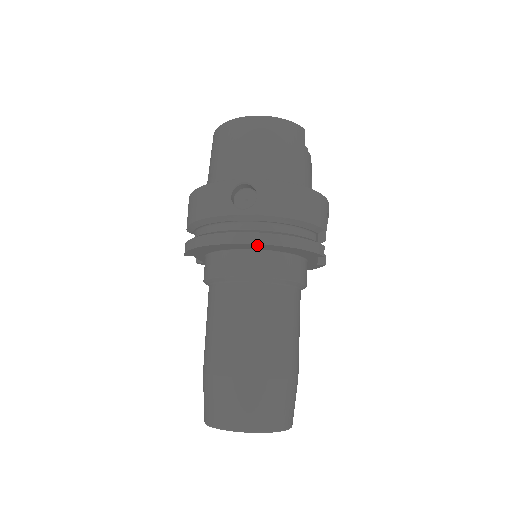
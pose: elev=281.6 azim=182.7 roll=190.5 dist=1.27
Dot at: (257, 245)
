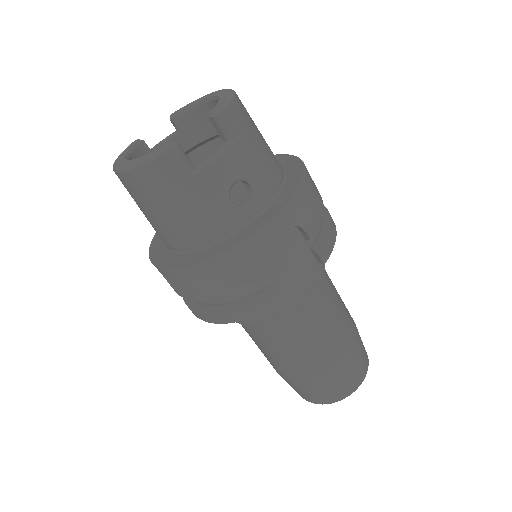
Dot at: occluded
